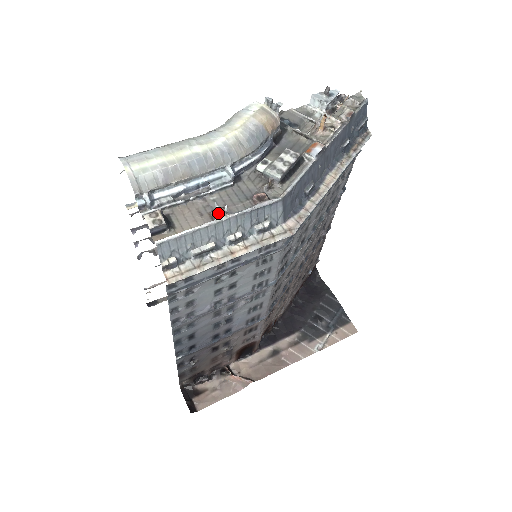
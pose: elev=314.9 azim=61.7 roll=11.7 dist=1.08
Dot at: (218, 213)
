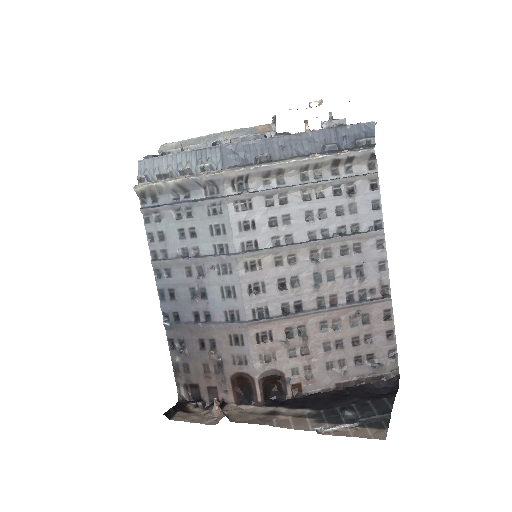
Dot at: (180, 152)
